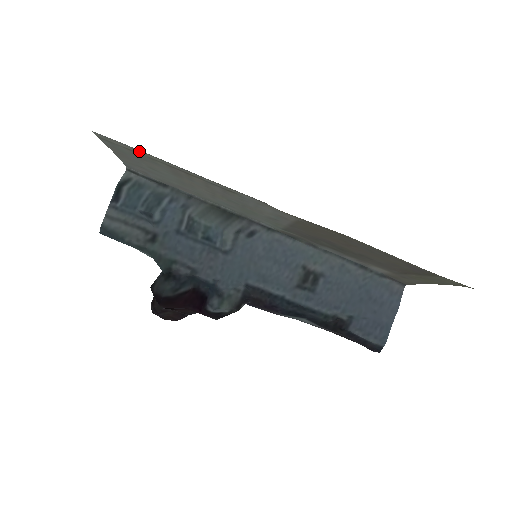
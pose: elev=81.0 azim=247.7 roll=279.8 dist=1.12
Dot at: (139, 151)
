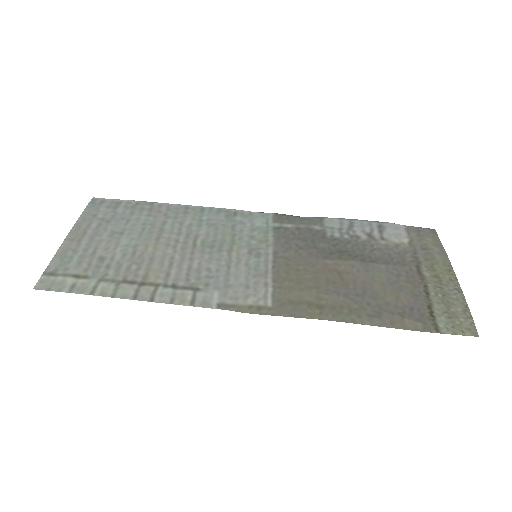
Dot at: (86, 288)
